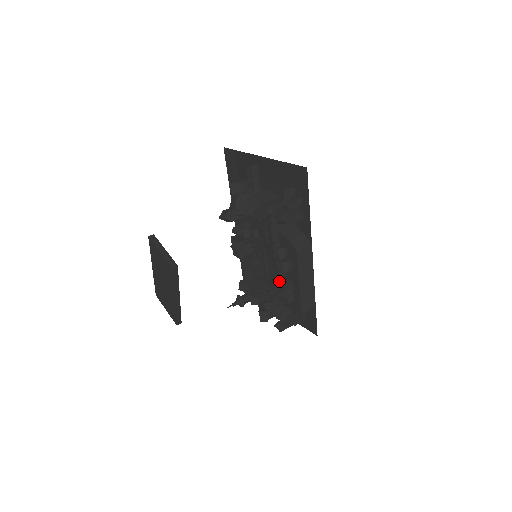
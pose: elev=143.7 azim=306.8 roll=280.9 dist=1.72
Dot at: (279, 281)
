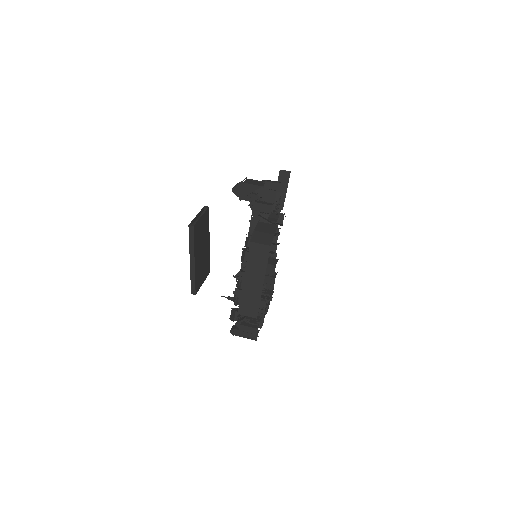
Dot at: occluded
